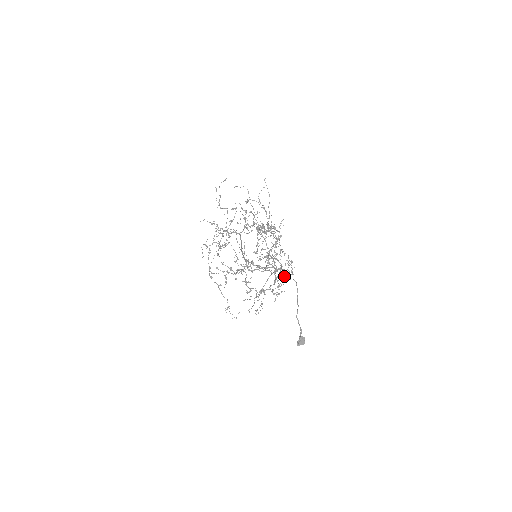
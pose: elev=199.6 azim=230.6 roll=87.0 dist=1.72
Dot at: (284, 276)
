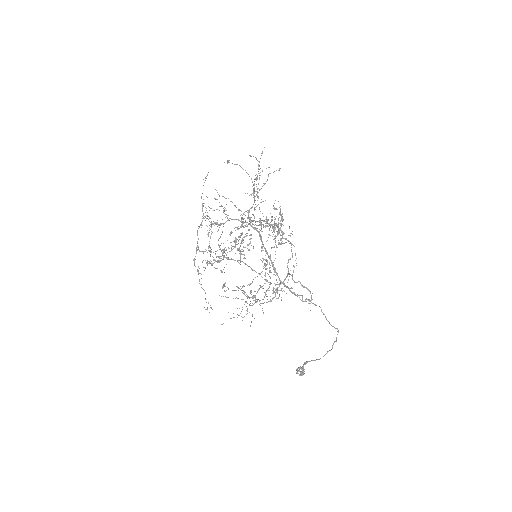
Dot at: occluded
